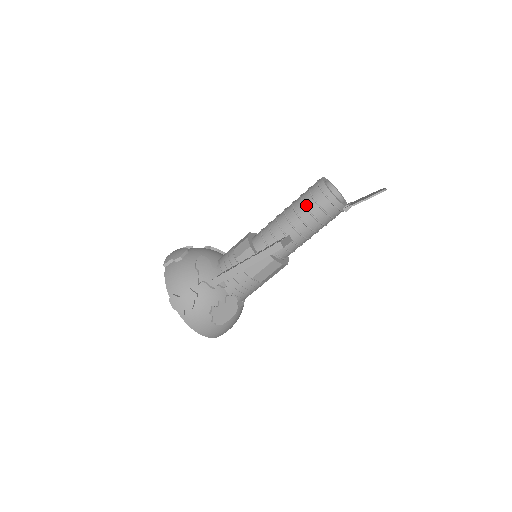
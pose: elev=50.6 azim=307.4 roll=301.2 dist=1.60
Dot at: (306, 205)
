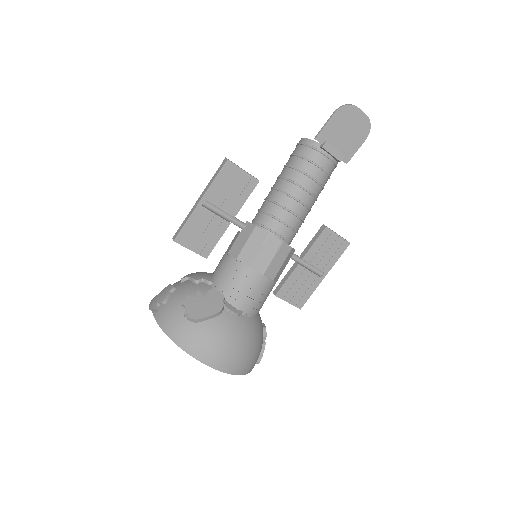
Dot at: occluded
